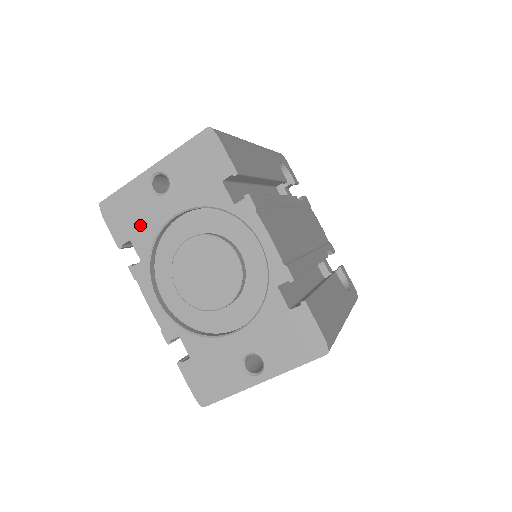
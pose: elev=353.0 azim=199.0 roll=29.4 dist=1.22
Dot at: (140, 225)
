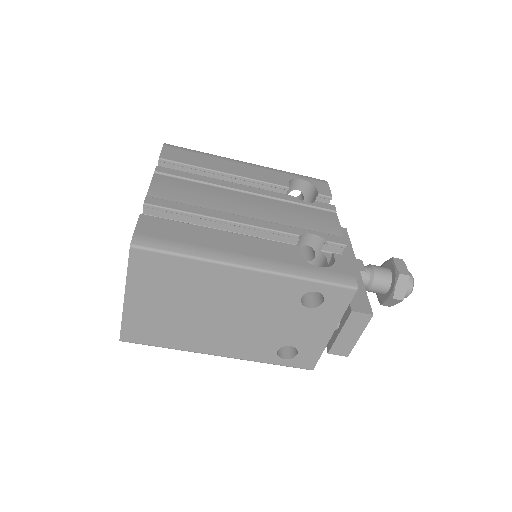
Dot at: occluded
